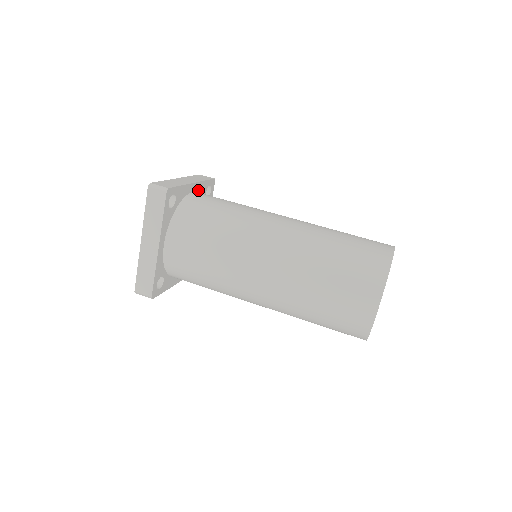
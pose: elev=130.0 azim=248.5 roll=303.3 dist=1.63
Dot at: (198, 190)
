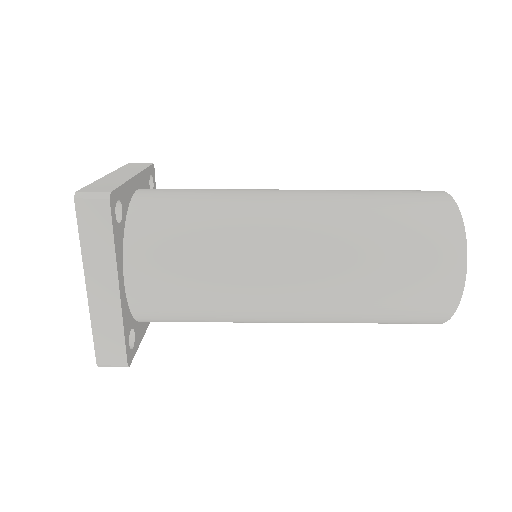
Dot at: (120, 260)
